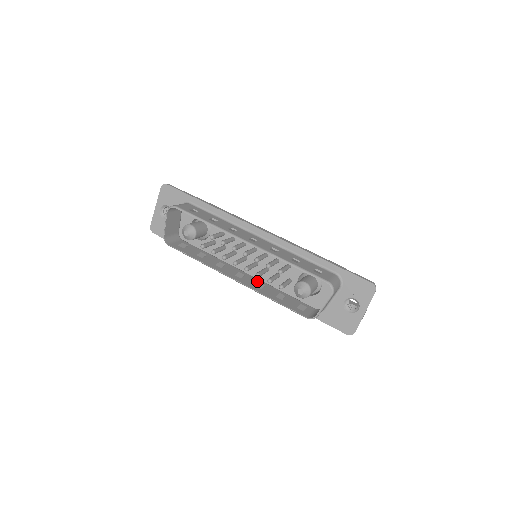
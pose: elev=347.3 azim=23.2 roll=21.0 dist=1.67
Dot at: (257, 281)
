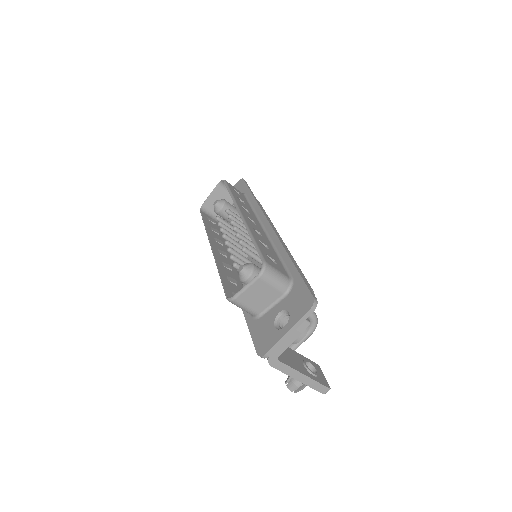
Dot at: (232, 267)
